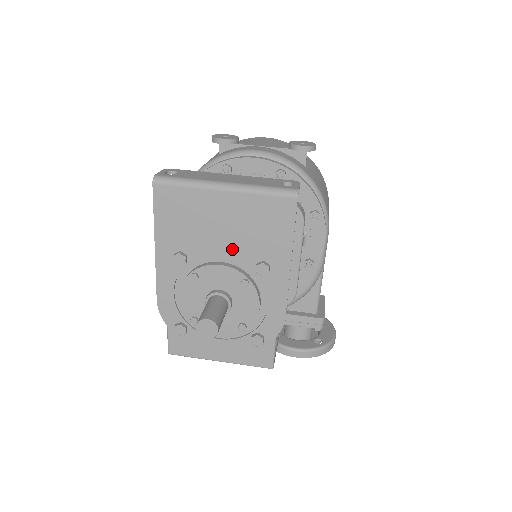
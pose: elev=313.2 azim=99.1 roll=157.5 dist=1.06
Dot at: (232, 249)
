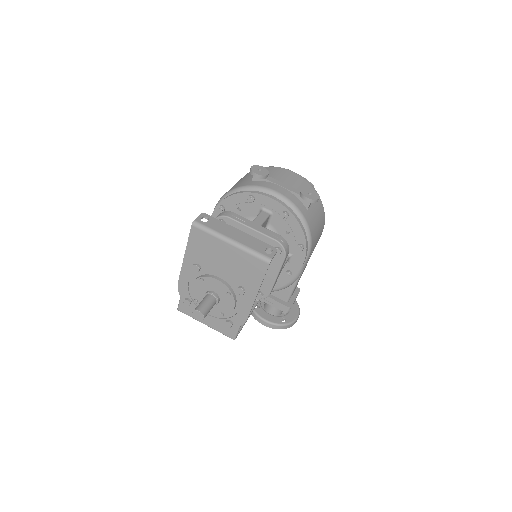
Dot at: (227, 274)
